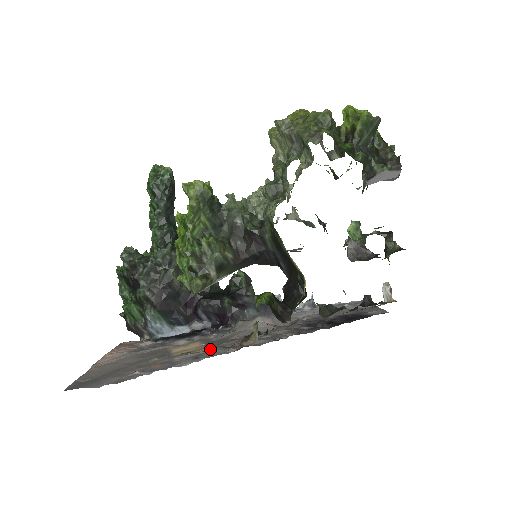
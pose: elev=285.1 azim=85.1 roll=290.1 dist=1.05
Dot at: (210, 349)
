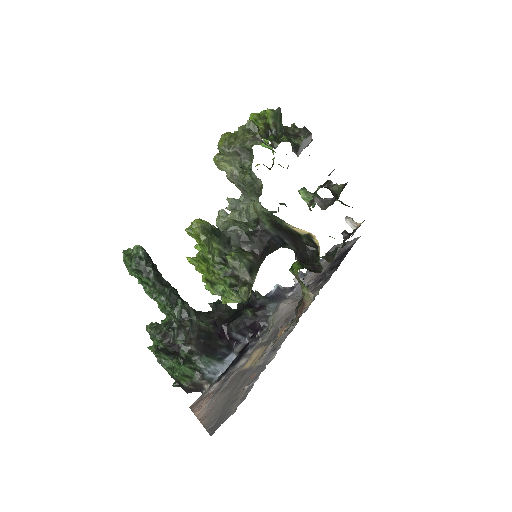
Dot at: occluded
